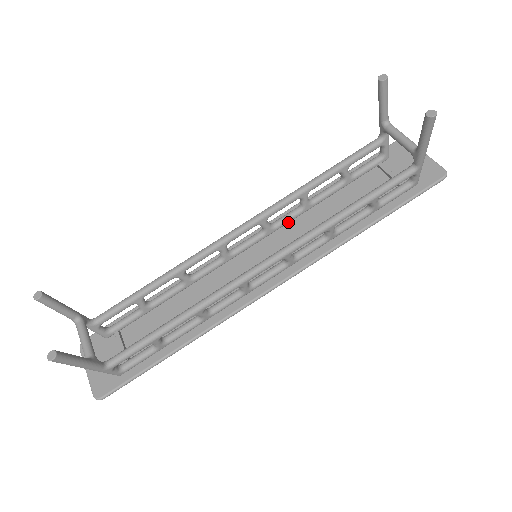
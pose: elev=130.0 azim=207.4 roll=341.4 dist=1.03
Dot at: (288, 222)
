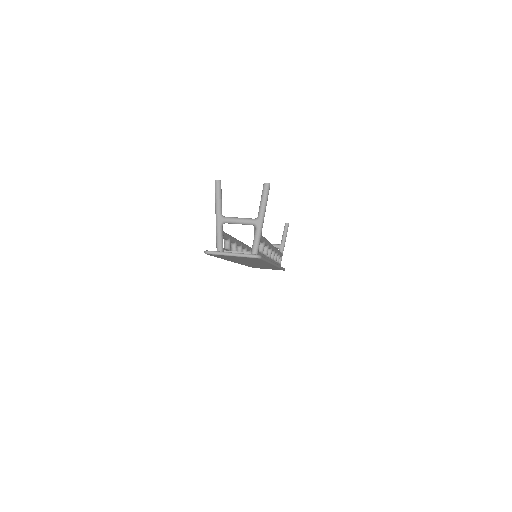
Dot at: occluded
